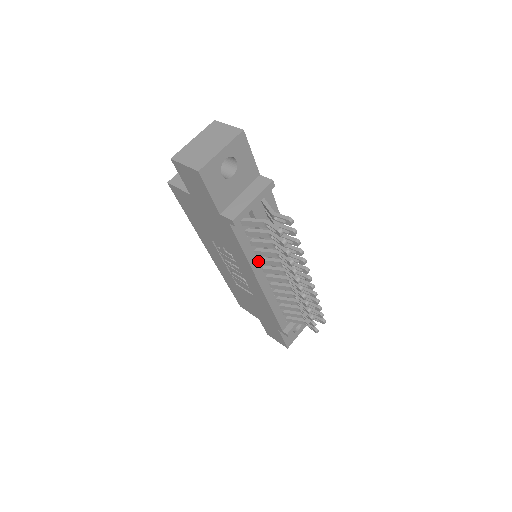
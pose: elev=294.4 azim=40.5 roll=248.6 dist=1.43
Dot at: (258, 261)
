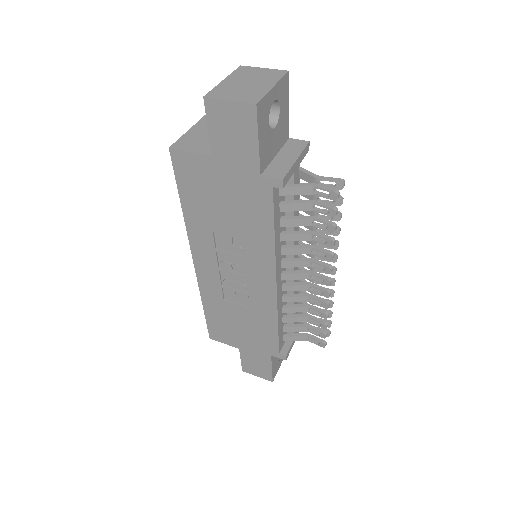
Dot at: (280, 250)
